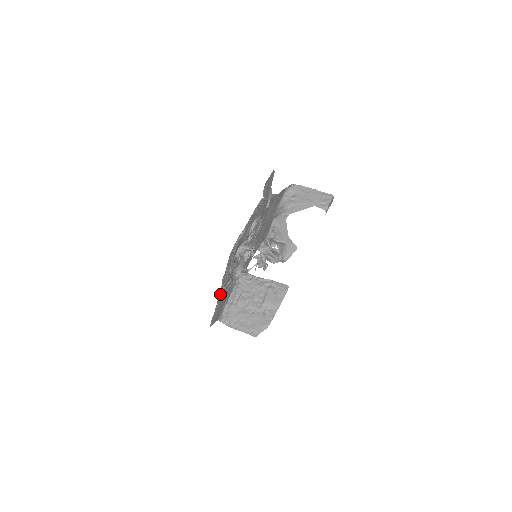
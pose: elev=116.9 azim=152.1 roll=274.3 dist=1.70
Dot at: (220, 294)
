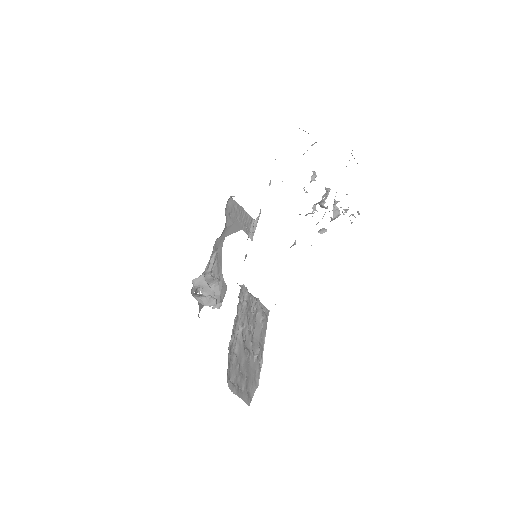
Dot at: occluded
